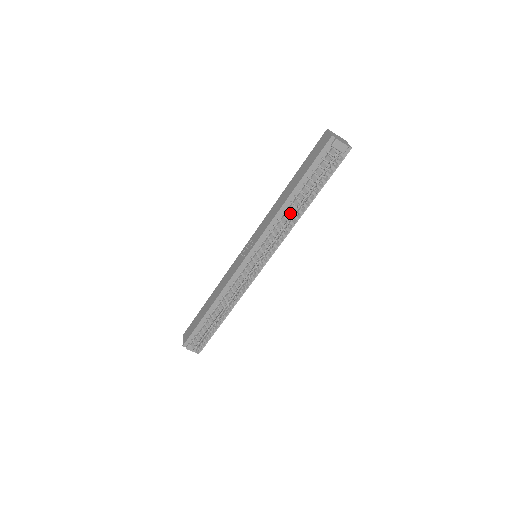
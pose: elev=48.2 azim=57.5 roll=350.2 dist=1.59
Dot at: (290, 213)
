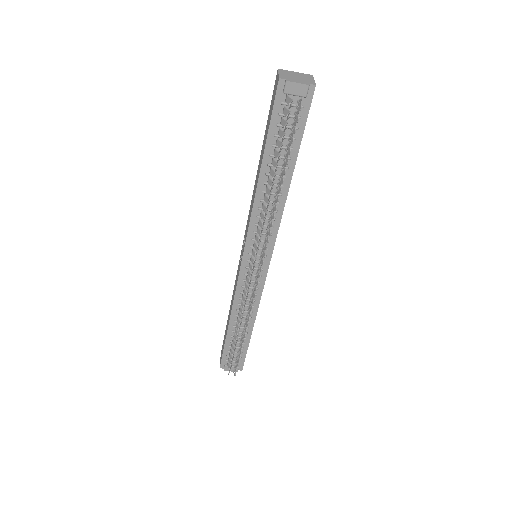
Dot at: occluded
